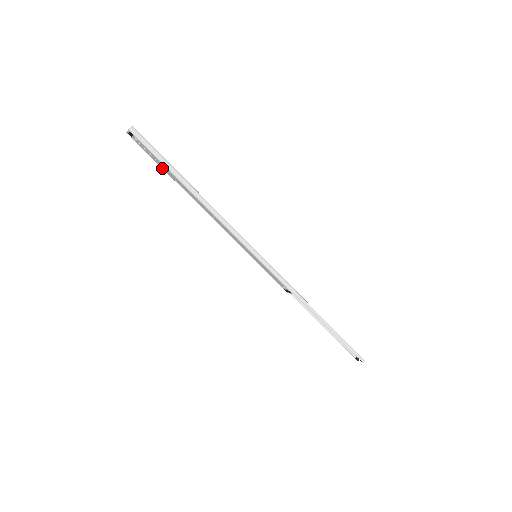
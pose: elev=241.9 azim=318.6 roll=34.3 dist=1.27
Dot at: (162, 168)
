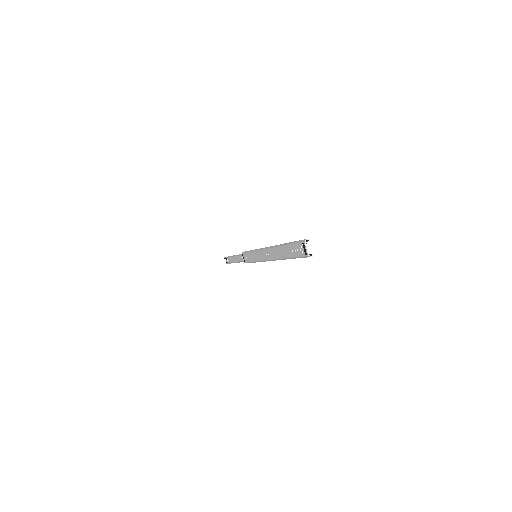
Dot at: (287, 245)
